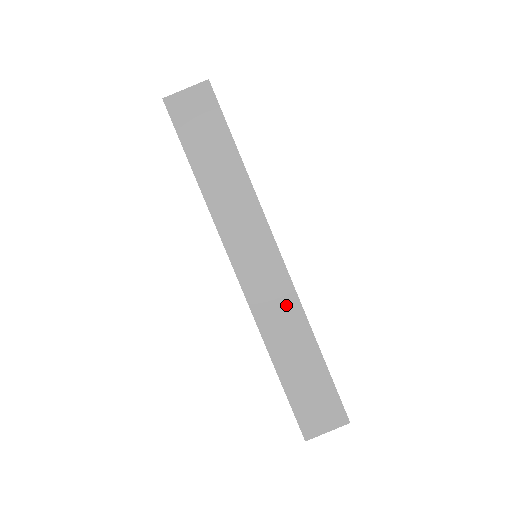
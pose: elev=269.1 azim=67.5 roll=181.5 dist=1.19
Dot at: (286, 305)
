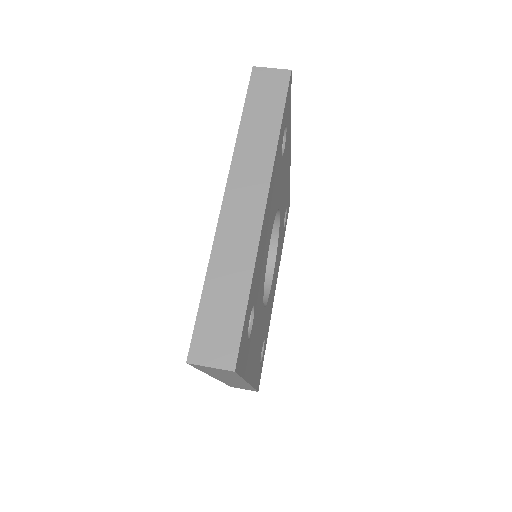
Dot at: (246, 241)
